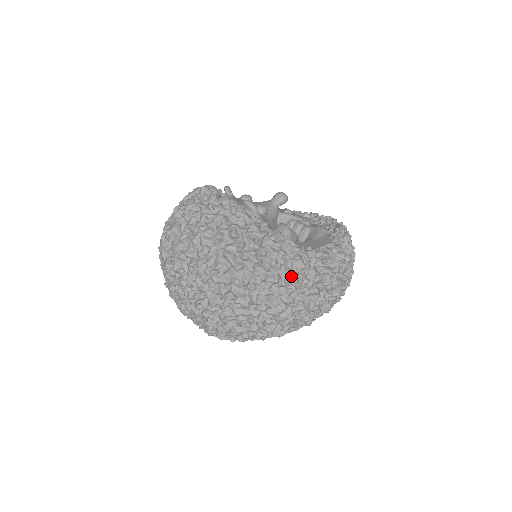
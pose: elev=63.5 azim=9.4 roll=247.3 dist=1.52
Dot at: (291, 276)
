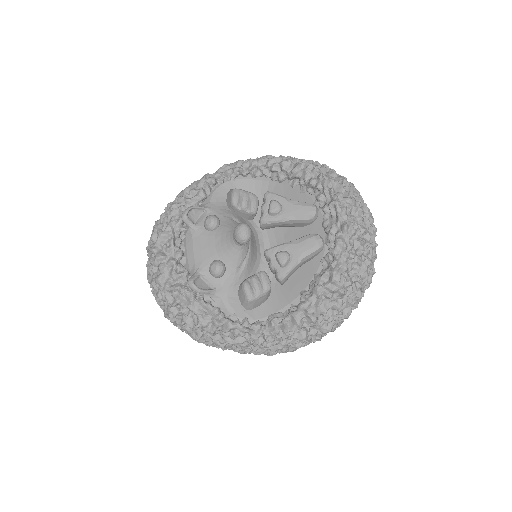
Dot at: (259, 350)
